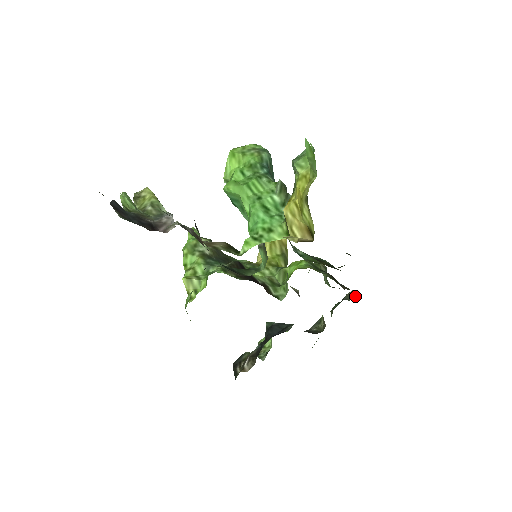
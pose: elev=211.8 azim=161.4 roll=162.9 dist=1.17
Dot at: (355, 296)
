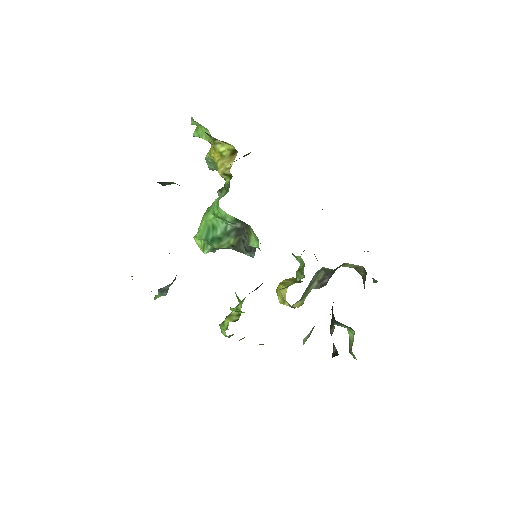
Dot at: occluded
